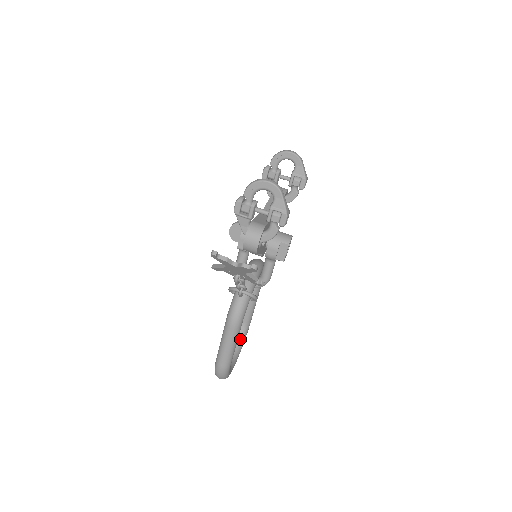
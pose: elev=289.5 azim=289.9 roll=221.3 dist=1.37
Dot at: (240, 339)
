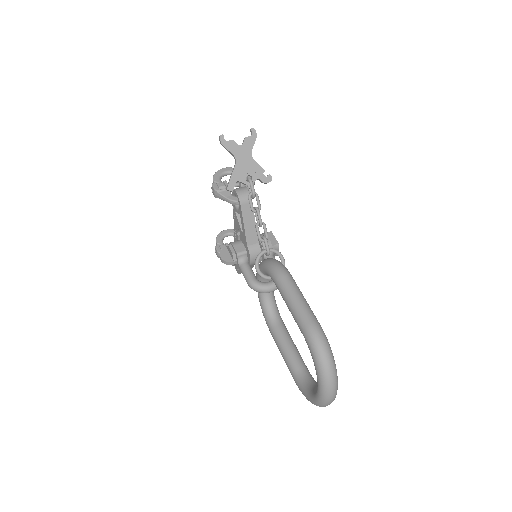
Dot at: (315, 384)
